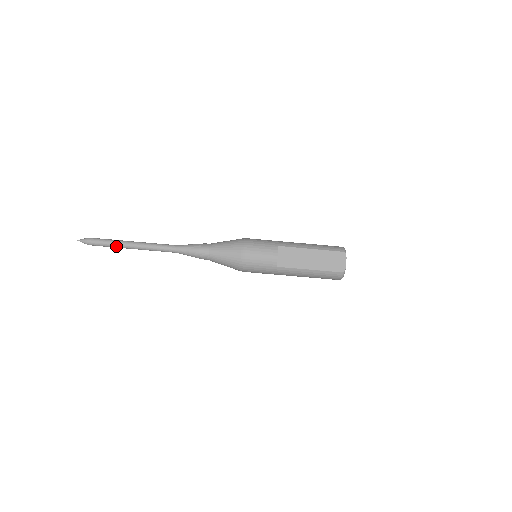
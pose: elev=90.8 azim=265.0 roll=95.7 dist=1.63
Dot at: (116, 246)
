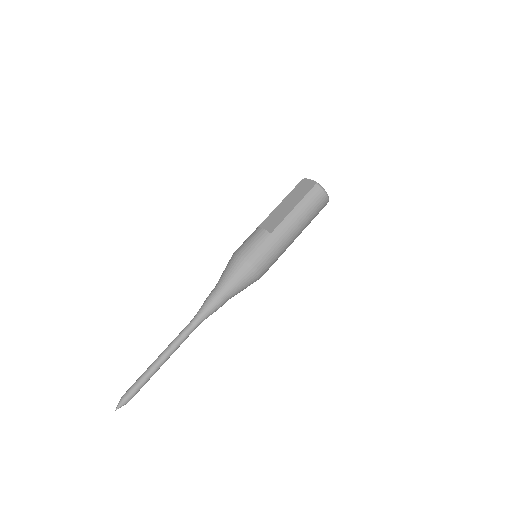
Dot at: (148, 374)
